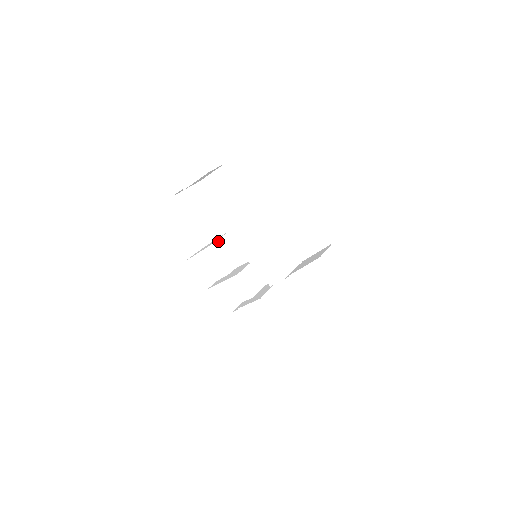
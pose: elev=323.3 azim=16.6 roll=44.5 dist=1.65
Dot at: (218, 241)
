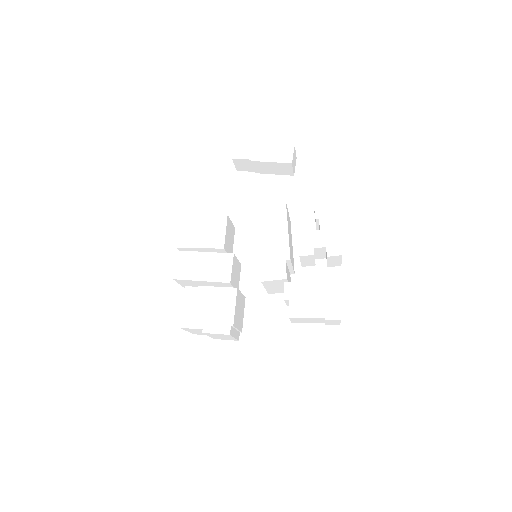
Dot at: (231, 222)
